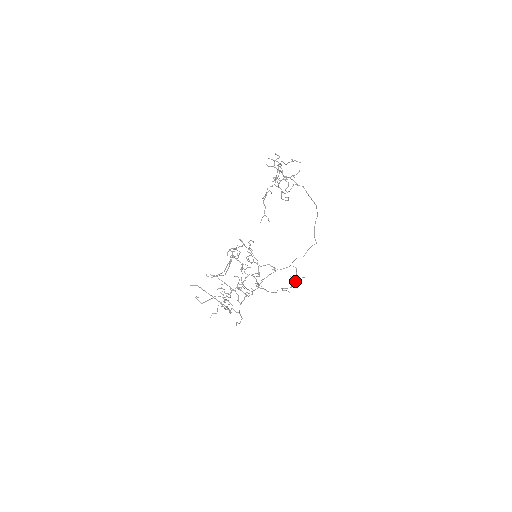
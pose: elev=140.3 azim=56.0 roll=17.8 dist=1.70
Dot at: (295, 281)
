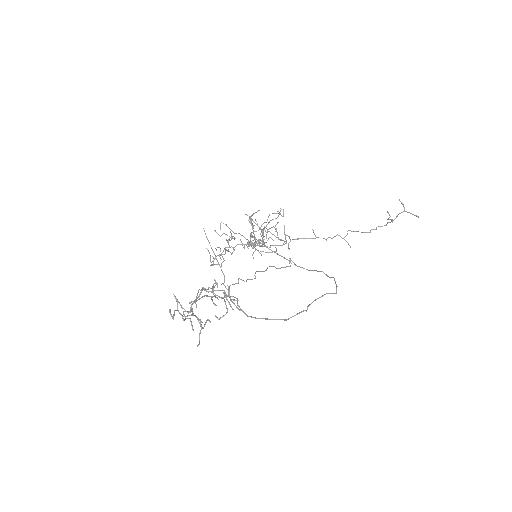
Dot at: occluded
